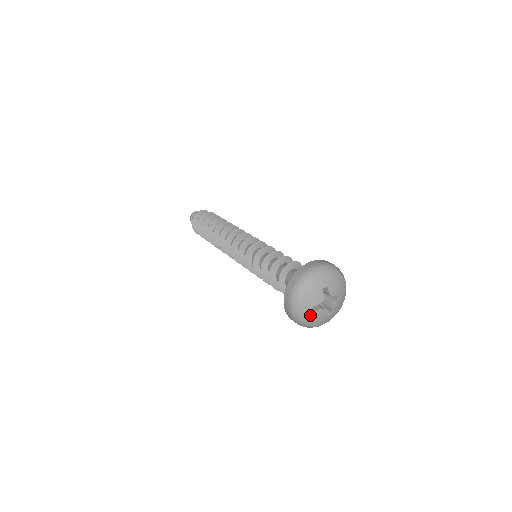
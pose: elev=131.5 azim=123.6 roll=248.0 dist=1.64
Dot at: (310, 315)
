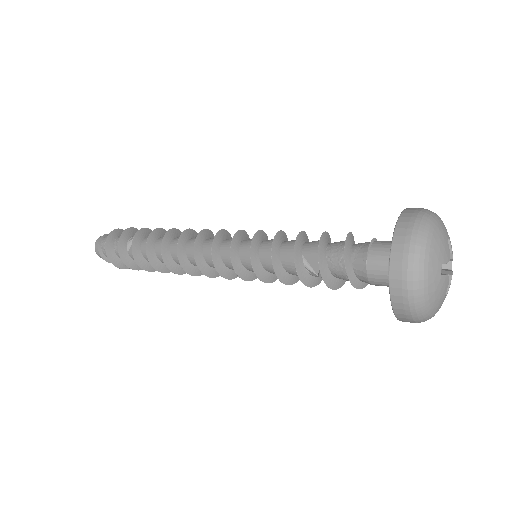
Dot at: (436, 280)
